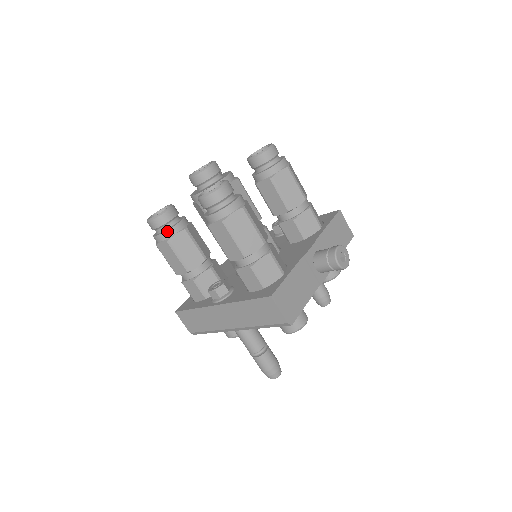
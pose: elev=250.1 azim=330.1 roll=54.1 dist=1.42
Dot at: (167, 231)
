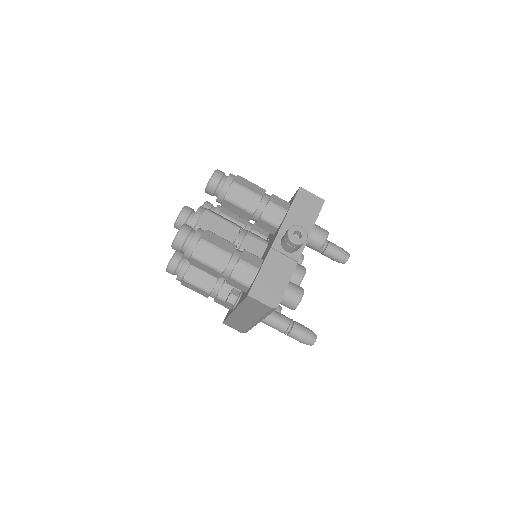
Dot at: (179, 273)
